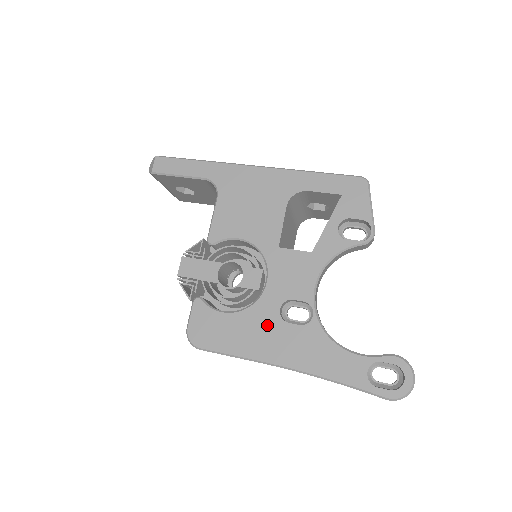
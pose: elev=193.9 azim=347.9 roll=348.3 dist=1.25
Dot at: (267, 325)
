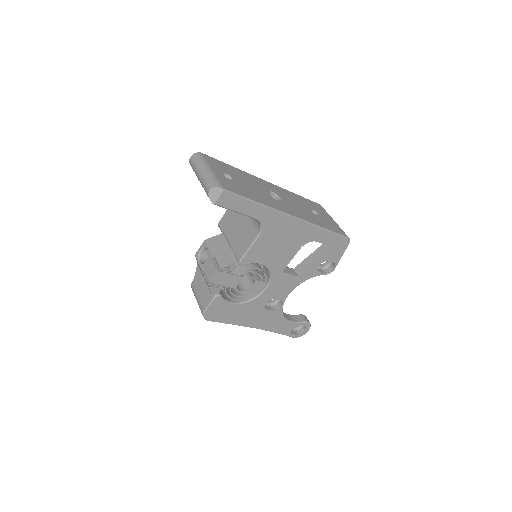
Dot at: (255, 310)
